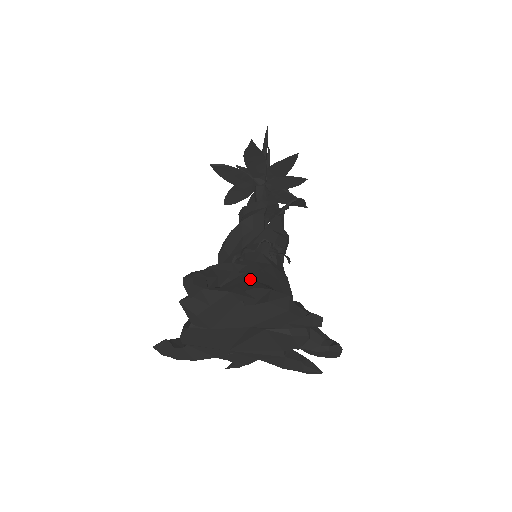
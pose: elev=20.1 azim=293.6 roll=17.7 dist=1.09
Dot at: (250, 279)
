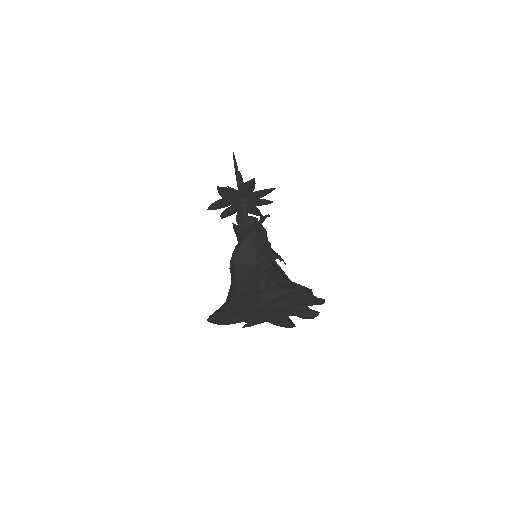
Dot at: (284, 278)
